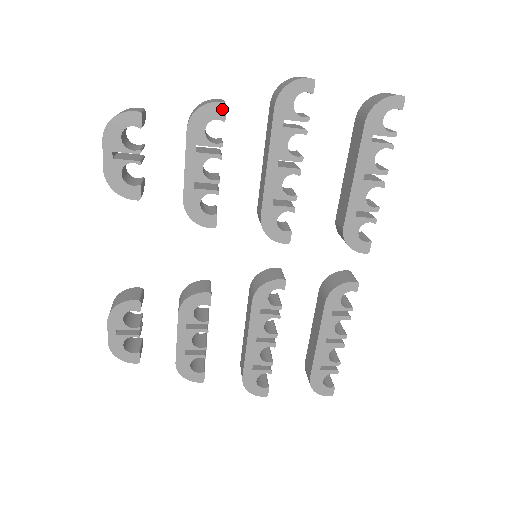
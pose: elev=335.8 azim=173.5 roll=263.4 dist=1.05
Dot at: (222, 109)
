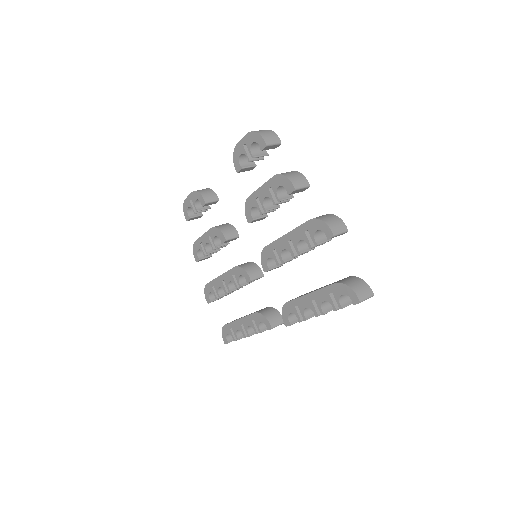
Dot at: (292, 189)
